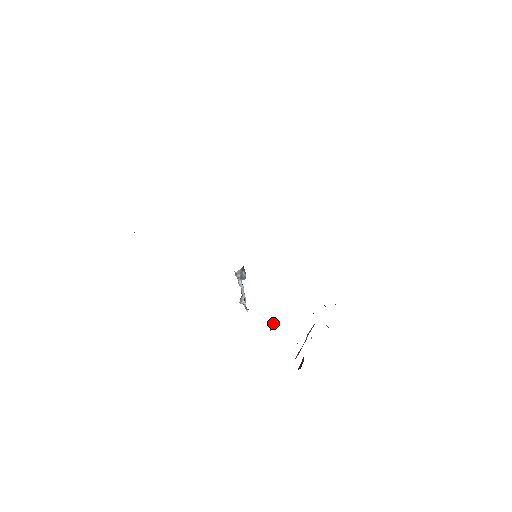
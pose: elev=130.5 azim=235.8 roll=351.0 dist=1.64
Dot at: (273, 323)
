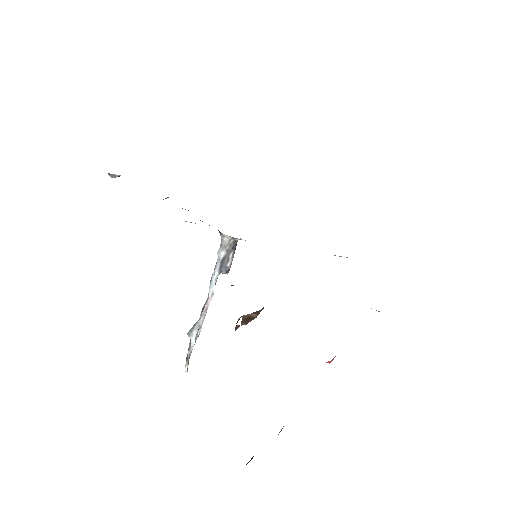
Dot at: (246, 320)
